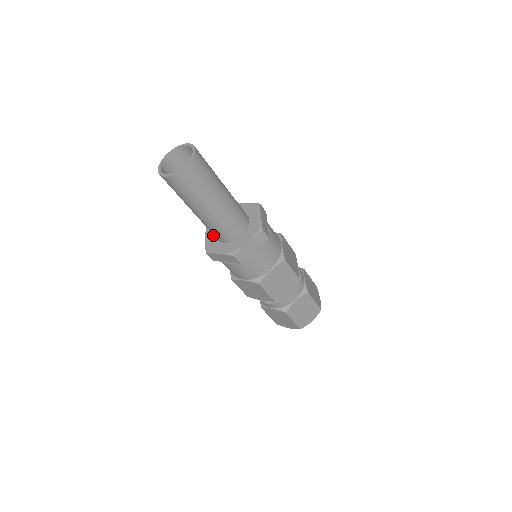
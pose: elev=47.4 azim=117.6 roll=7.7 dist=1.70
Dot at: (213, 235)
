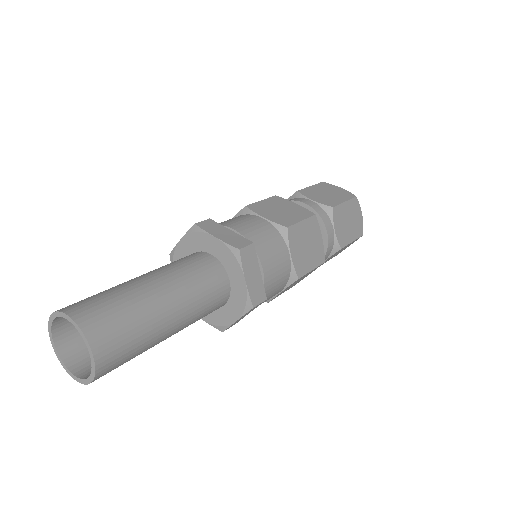
Dot at: occluded
